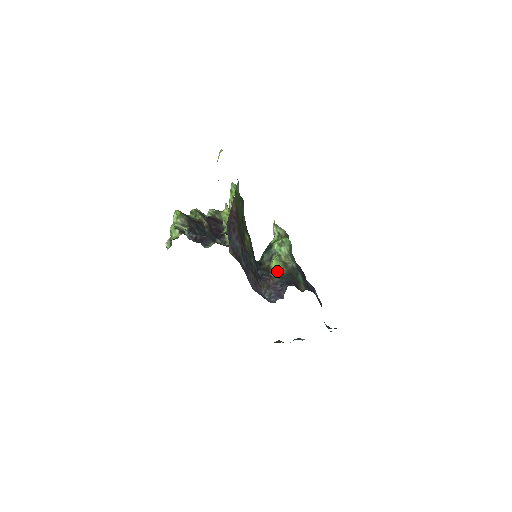
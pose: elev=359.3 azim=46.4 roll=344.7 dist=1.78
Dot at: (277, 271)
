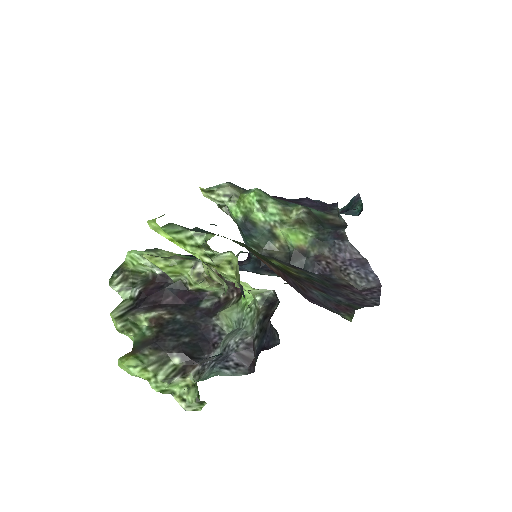
Dot at: (308, 241)
